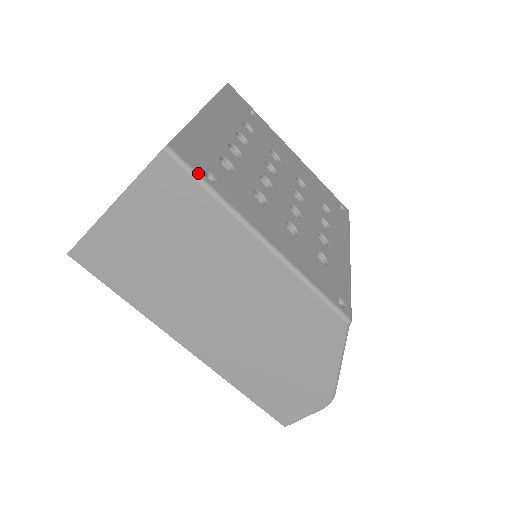
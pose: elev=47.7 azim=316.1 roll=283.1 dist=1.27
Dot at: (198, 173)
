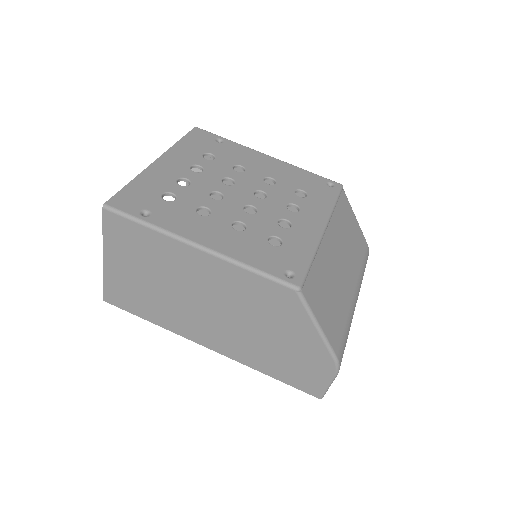
Dot at: (131, 215)
